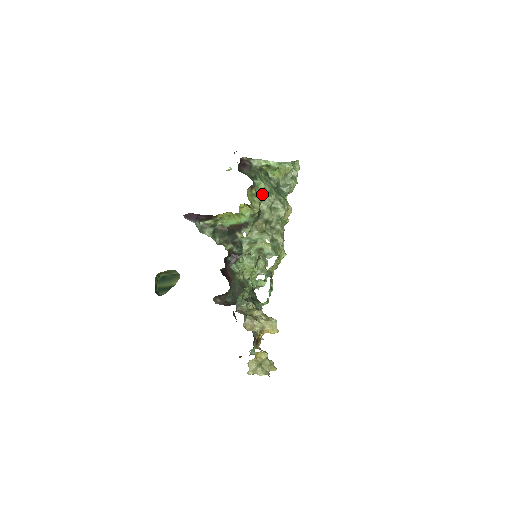
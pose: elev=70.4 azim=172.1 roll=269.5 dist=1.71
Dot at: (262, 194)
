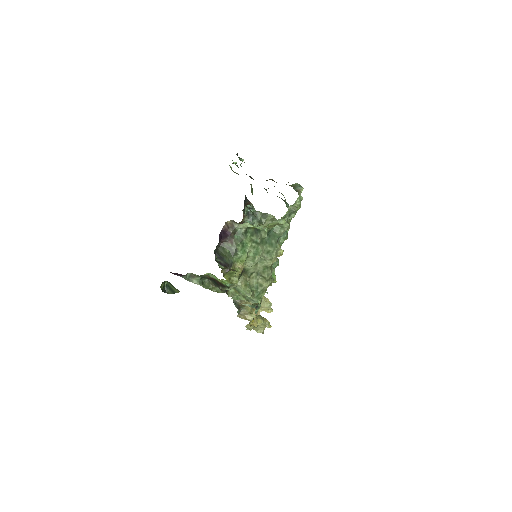
Dot at: occluded
